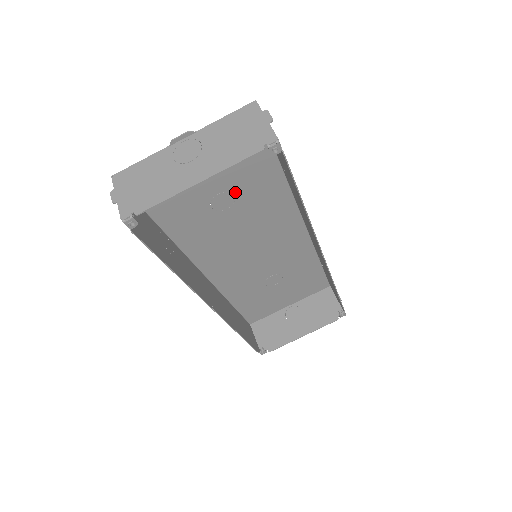
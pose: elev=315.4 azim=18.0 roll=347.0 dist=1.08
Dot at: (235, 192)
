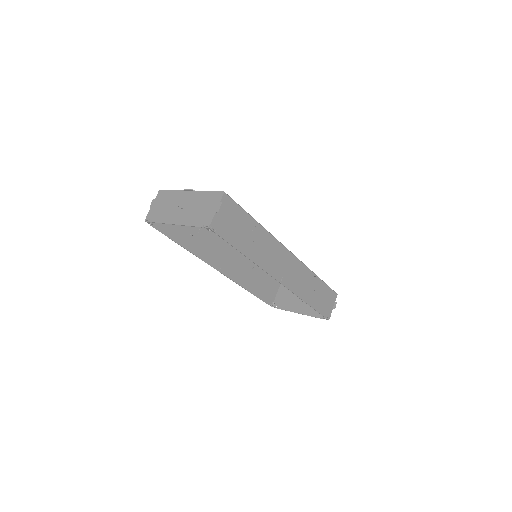
Dot at: occluded
